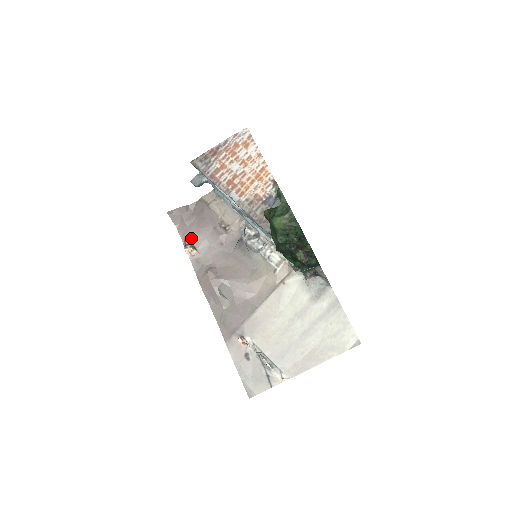
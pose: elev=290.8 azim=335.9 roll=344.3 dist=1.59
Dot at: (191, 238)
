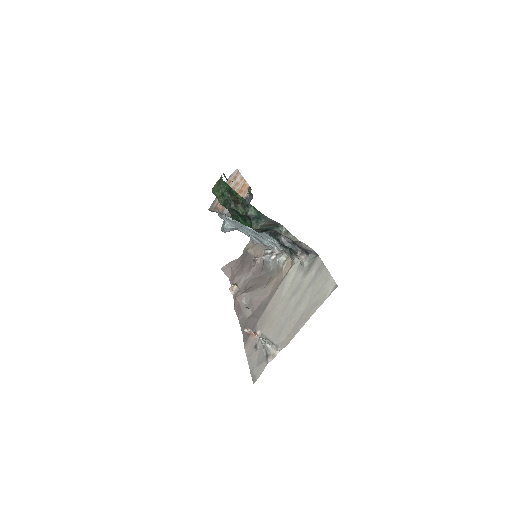
Dot at: (236, 280)
